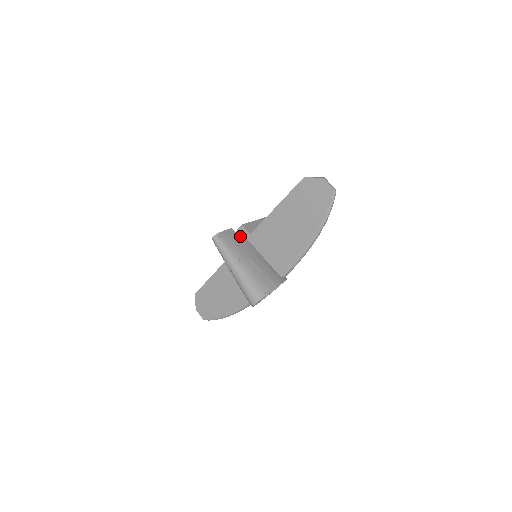
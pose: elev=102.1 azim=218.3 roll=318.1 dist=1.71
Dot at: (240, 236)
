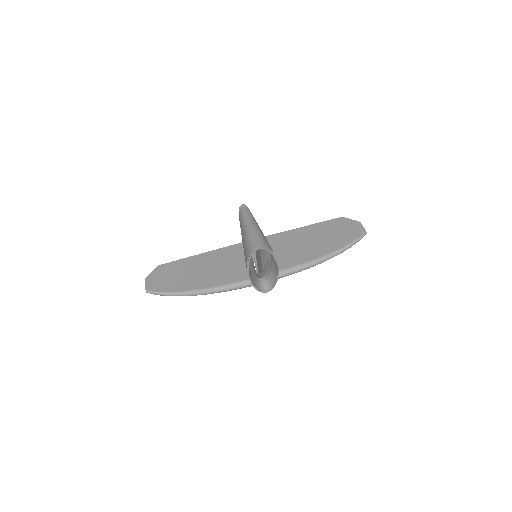
Dot at: occluded
